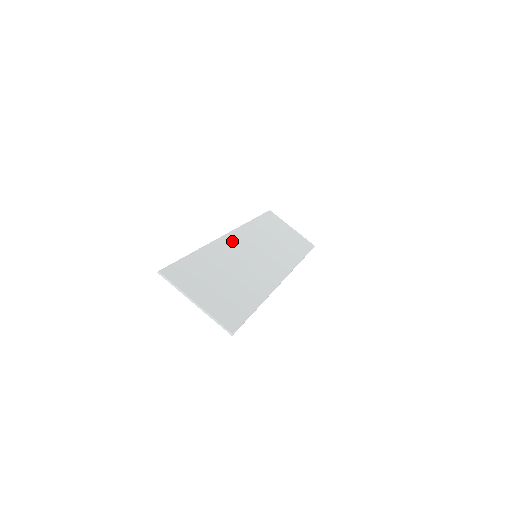
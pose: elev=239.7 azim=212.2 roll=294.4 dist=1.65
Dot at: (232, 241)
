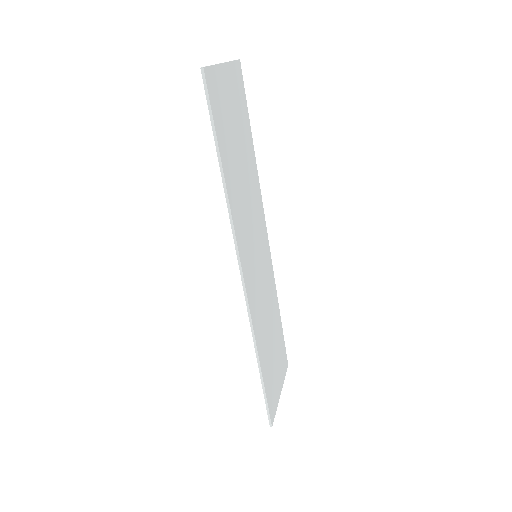
Dot at: (250, 287)
